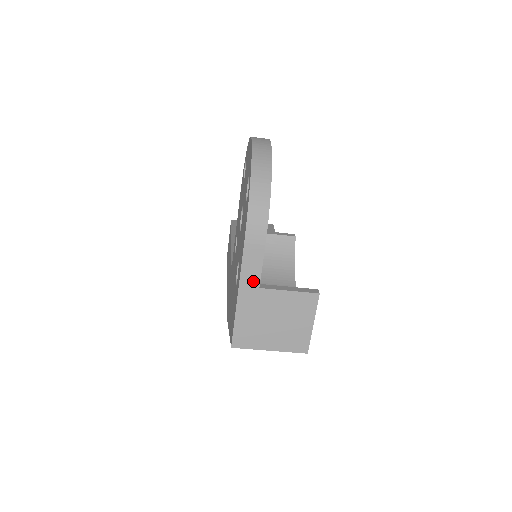
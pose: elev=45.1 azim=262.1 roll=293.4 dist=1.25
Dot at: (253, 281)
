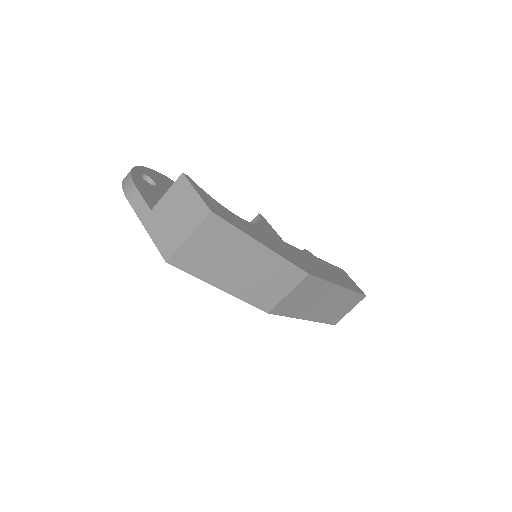
Dot at: (145, 211)
